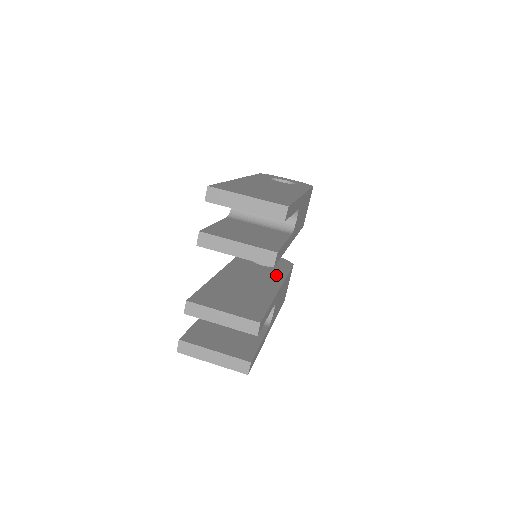
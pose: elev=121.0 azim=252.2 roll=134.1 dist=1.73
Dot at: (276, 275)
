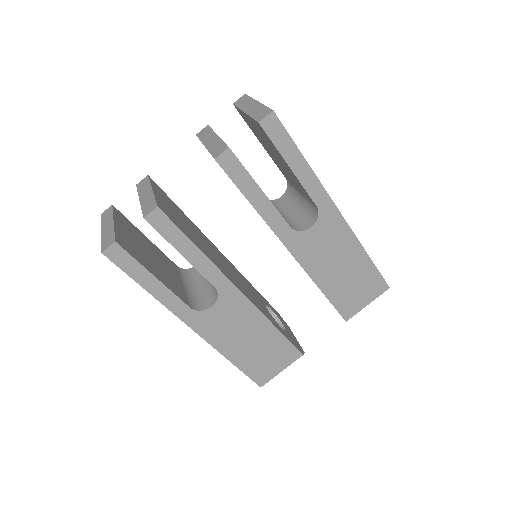
Dot at: occluded
